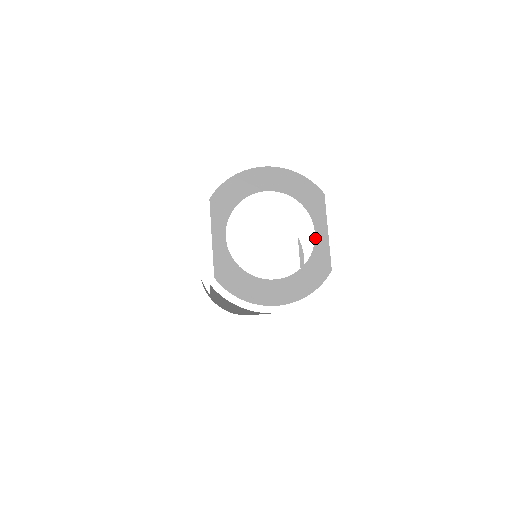
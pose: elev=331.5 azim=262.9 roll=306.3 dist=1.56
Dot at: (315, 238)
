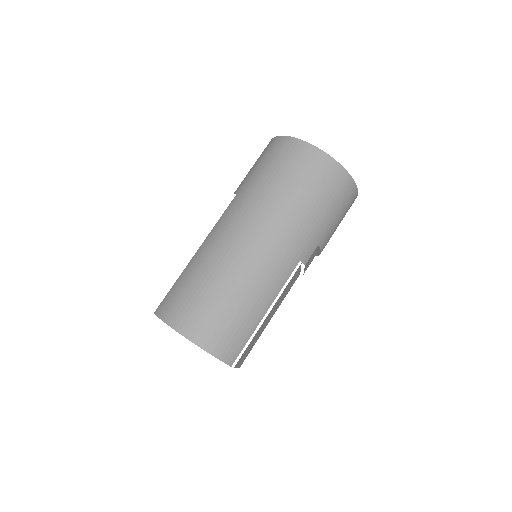
Dot at: occluded
